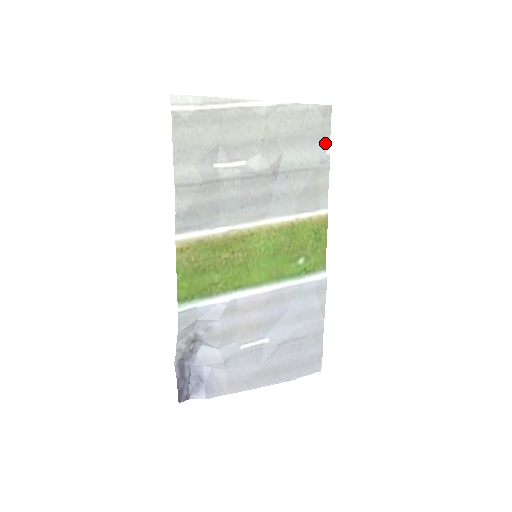
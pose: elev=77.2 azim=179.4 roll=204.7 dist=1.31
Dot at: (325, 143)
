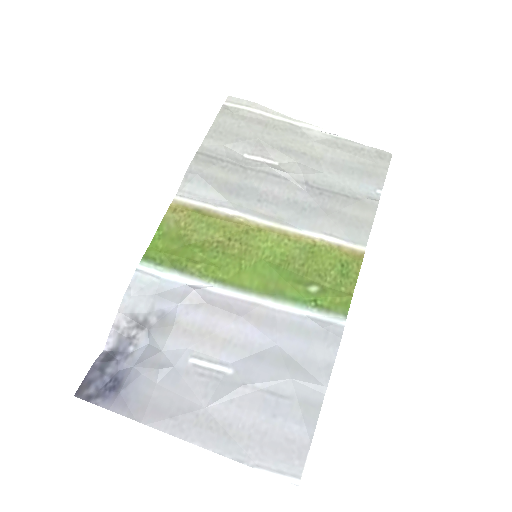
Dot at: (377, 182)
